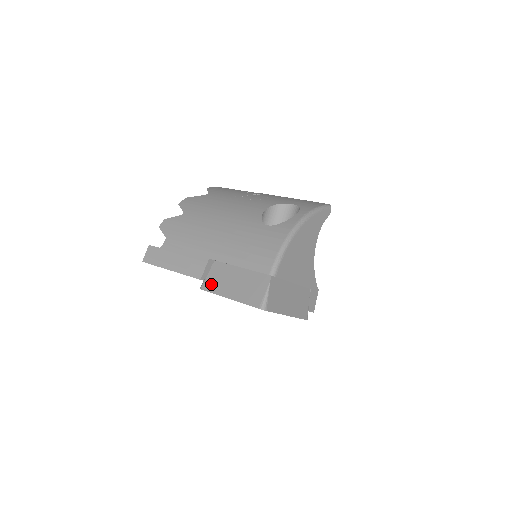
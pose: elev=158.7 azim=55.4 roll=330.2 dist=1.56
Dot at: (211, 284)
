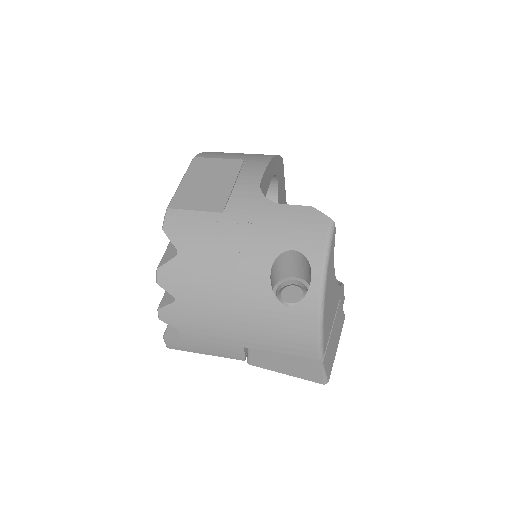
Dot at: (259, 362)
